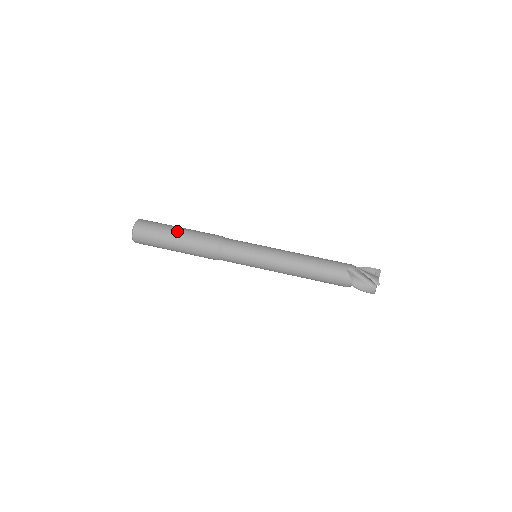
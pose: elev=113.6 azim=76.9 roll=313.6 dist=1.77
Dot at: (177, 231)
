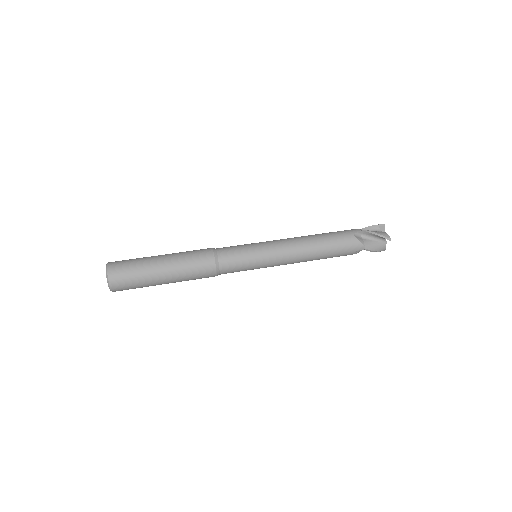
Dot at: (161, 260)
